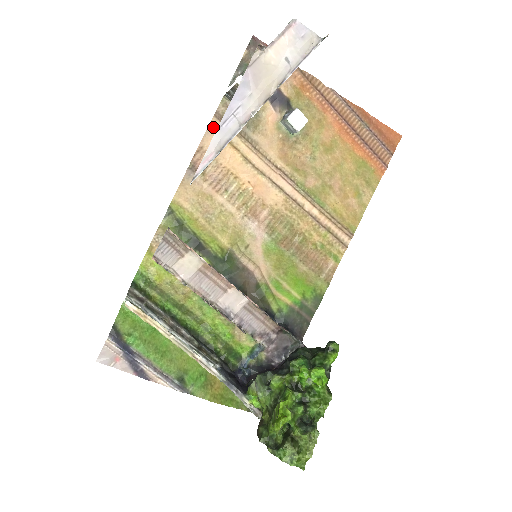
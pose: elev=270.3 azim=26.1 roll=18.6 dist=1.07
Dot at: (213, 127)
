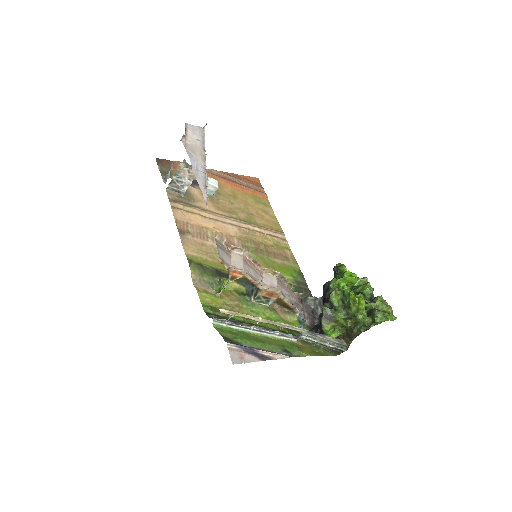
Dot at: (174, 207)
